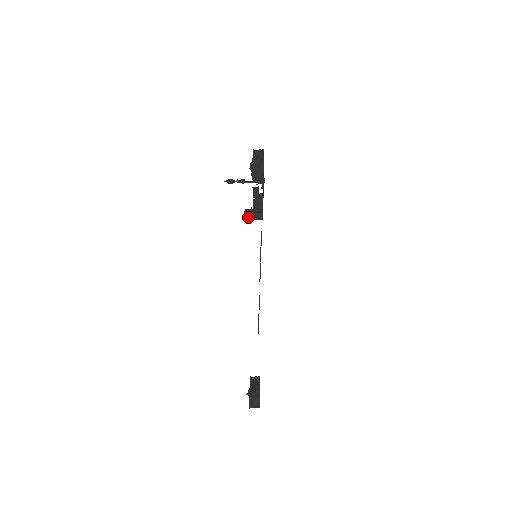
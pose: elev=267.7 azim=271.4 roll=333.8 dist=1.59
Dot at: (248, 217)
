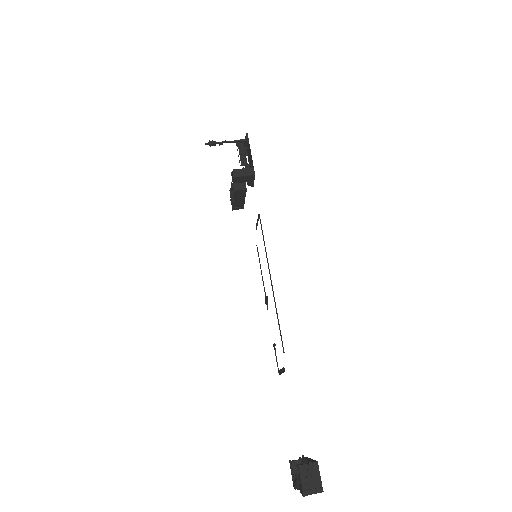
Dot at: (237, 174)
